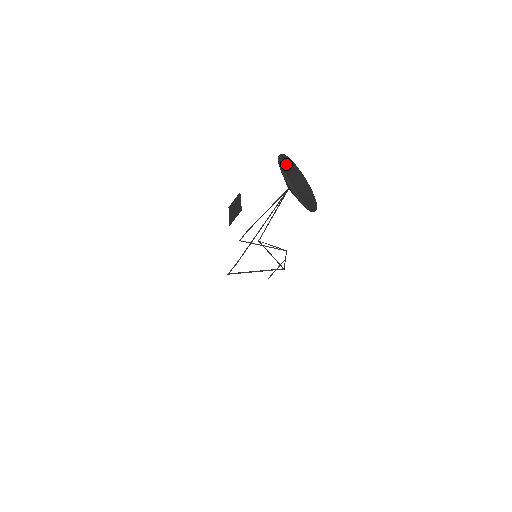
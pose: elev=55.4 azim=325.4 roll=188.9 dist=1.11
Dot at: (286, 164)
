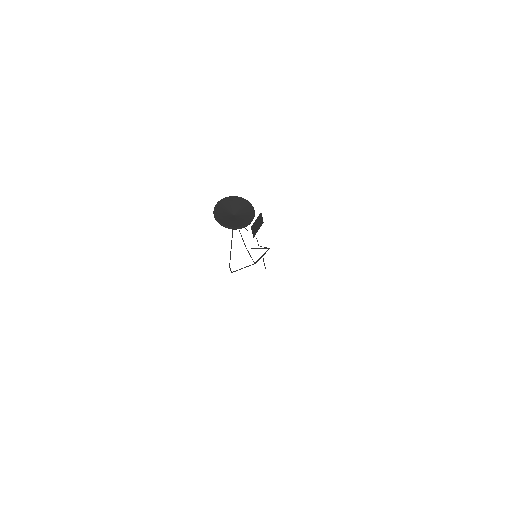
Dot at: (227, 203)
